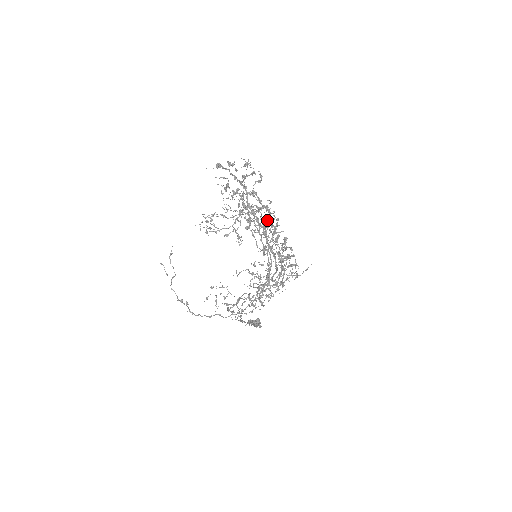
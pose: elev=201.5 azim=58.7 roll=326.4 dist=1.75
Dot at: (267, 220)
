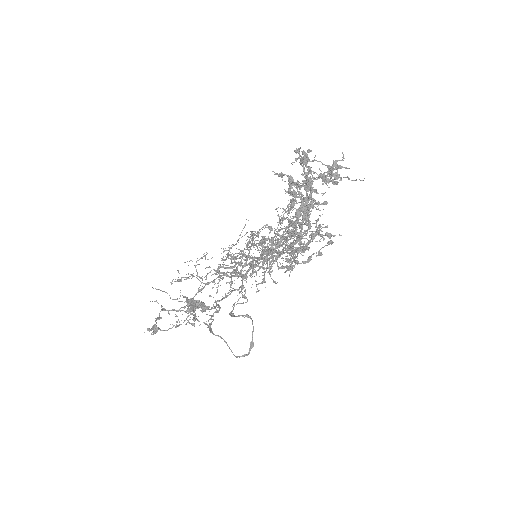
Dot at: occluded
